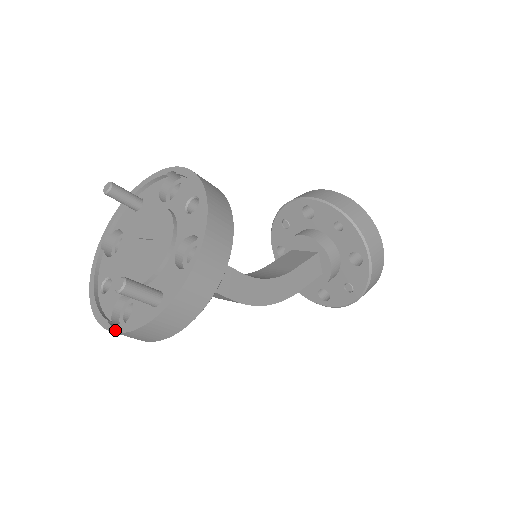
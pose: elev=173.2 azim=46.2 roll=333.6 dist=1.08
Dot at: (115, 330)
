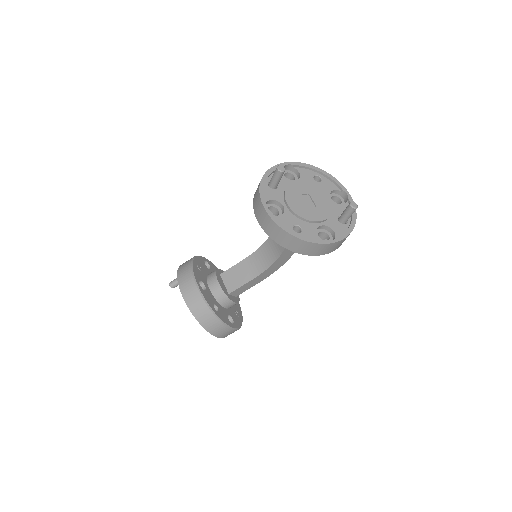
Dot at: occluded
